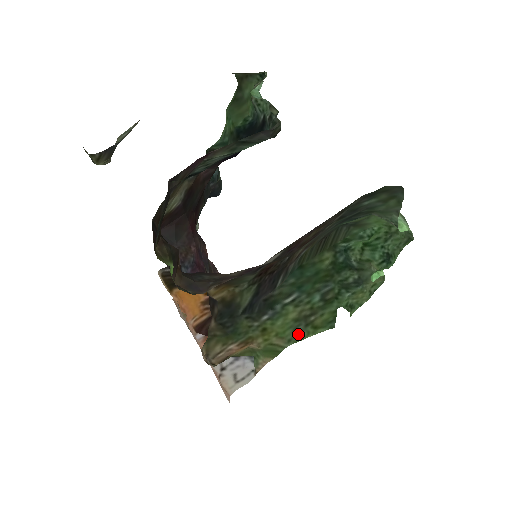
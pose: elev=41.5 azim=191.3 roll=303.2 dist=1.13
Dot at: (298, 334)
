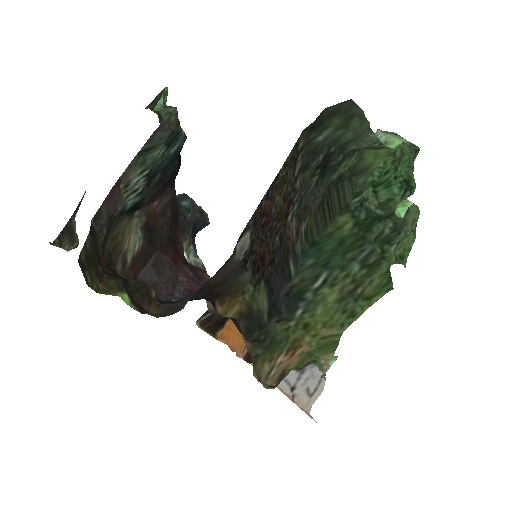
Dot at: (350, 314)
